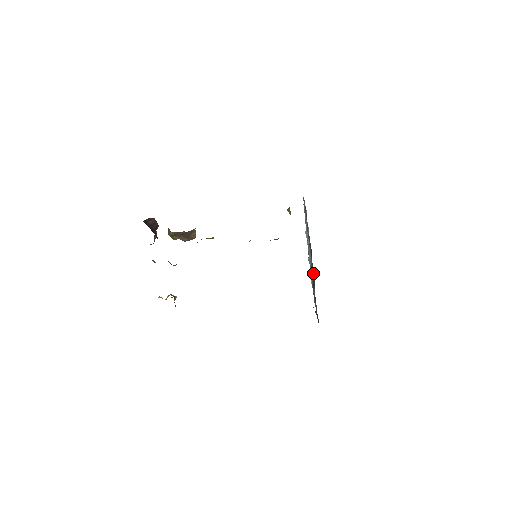
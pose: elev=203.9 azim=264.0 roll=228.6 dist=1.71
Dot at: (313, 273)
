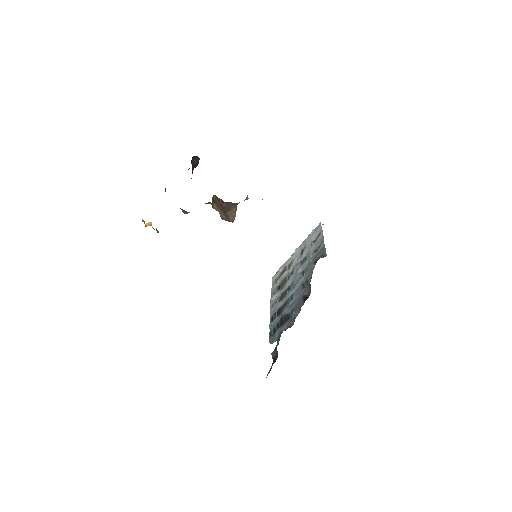
Dot at: (295, 314)
